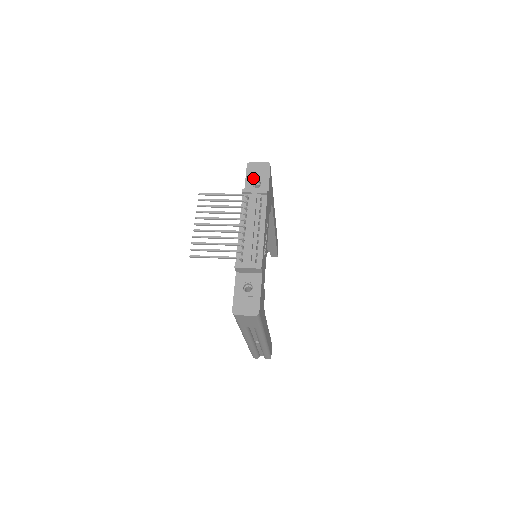
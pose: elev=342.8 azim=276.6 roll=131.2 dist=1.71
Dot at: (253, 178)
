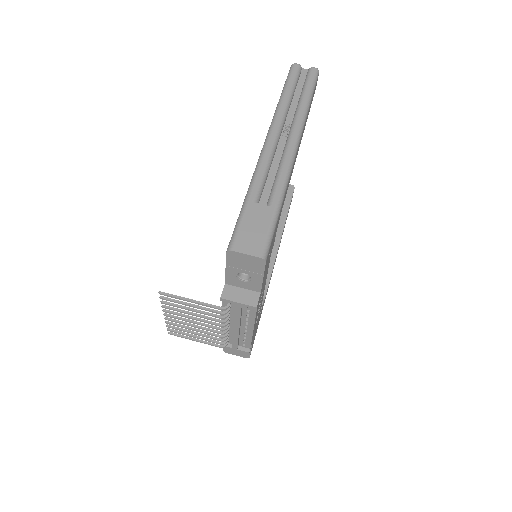
Dot at: (237, 270)
